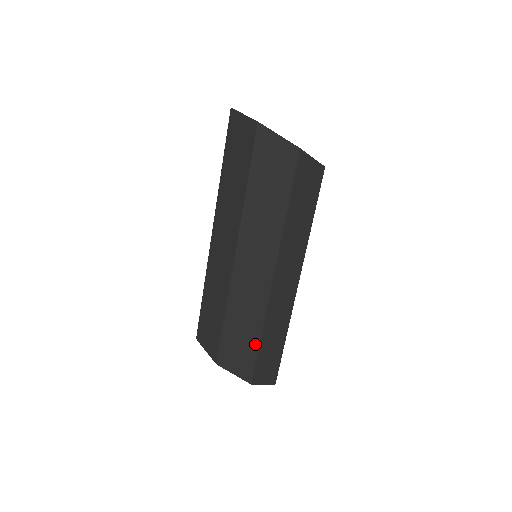
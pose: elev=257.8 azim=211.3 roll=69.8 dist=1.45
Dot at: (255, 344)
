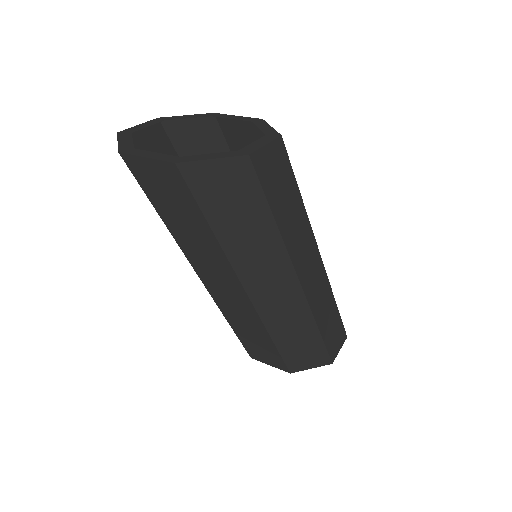
Dot at: (317, 339)
